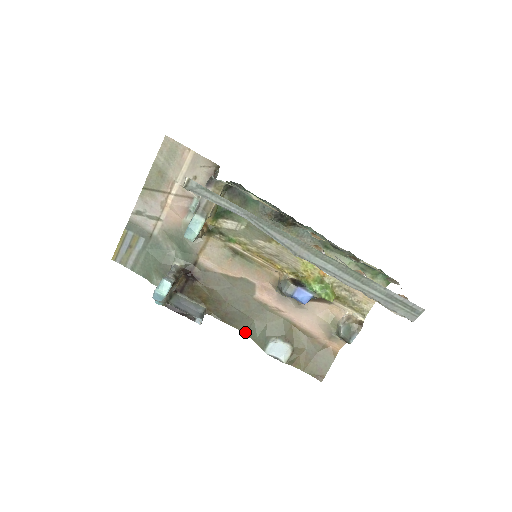
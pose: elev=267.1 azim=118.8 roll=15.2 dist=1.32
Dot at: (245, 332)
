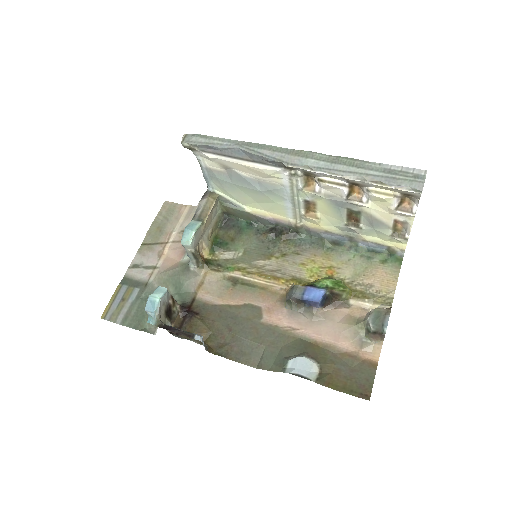
Dot at: (257, 367)
